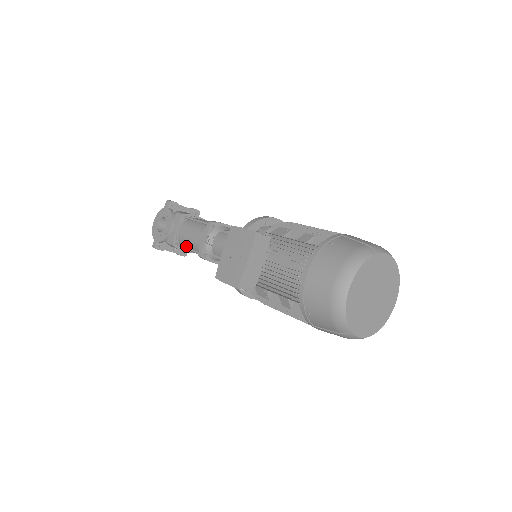
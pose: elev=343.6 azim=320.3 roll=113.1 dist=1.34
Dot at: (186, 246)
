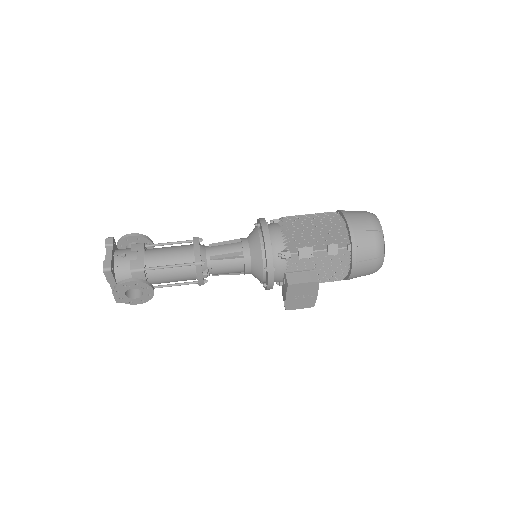
Dot at: occluded
